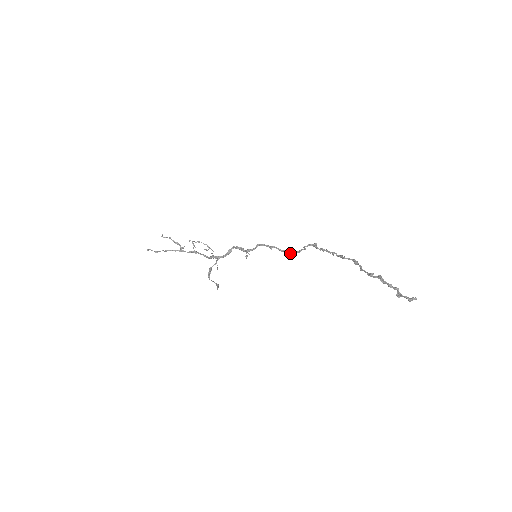
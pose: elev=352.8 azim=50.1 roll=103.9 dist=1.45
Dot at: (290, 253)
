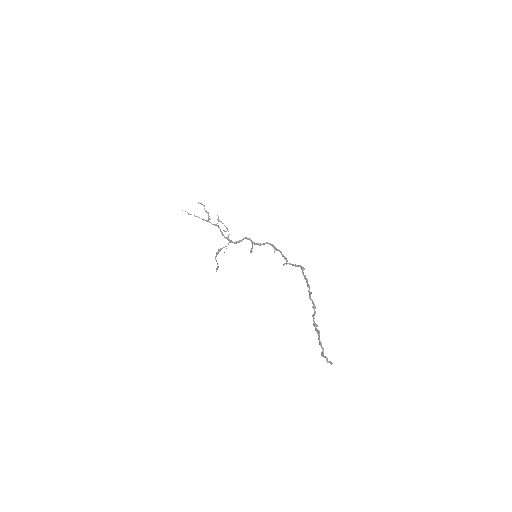
Dot at: (286, 263)
